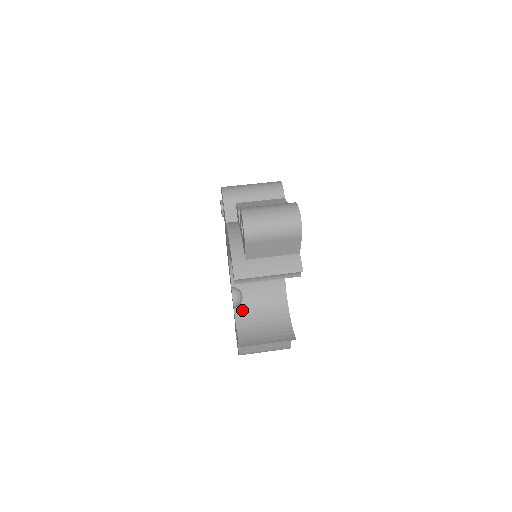
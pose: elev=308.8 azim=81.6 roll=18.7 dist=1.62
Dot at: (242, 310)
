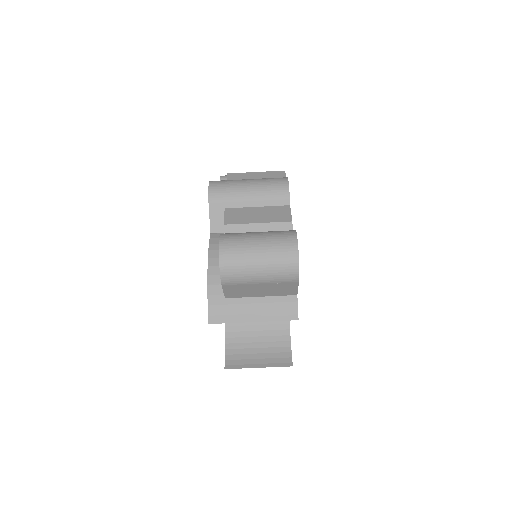
Dot at: occluded
